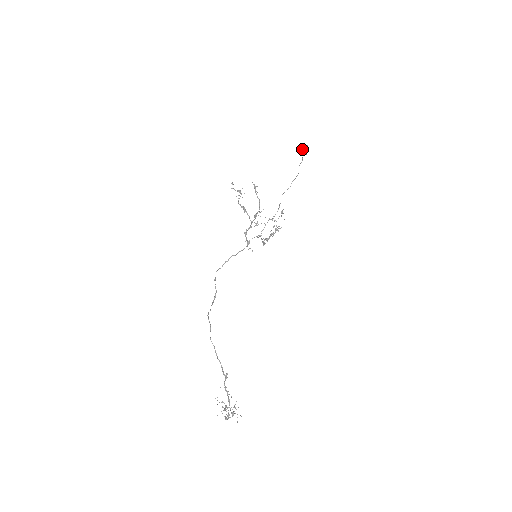
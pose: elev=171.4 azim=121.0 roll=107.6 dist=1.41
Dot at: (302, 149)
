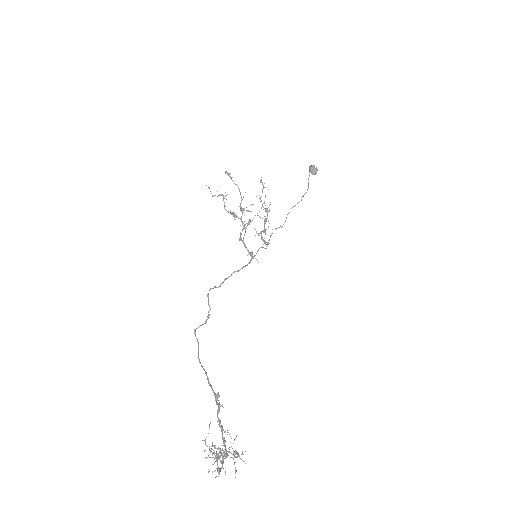
Dot at: (309, 170)
